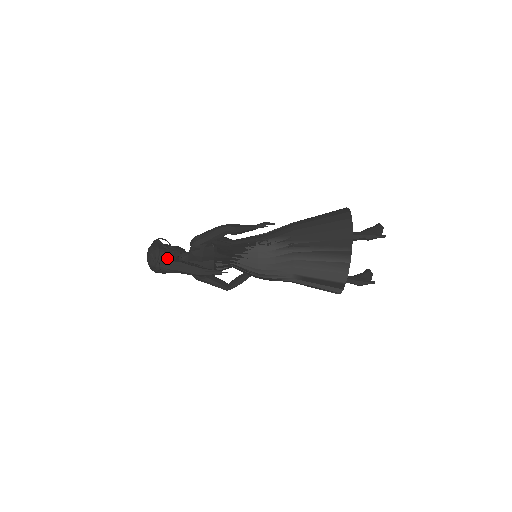
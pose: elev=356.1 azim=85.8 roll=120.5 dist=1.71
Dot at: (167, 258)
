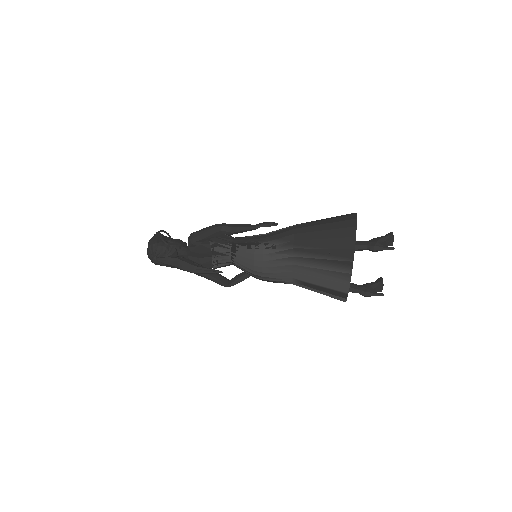
Dot at: (164, 252)
